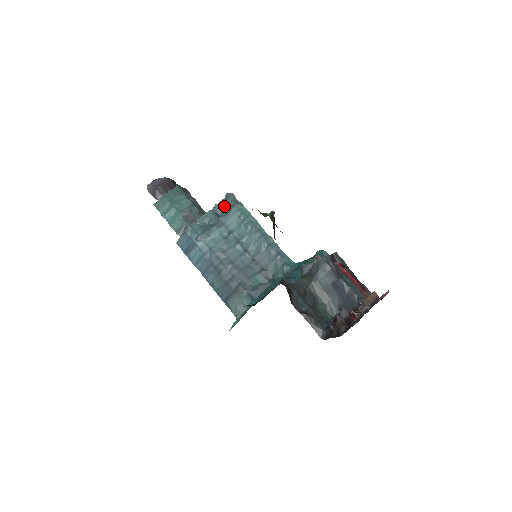
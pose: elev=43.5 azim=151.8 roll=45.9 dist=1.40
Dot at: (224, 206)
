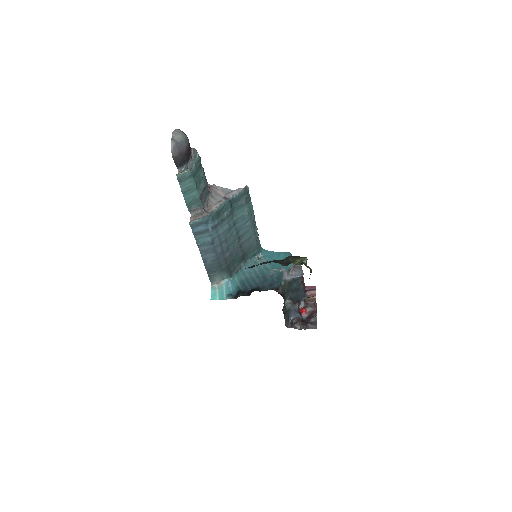
Dot at: (239, 198)
